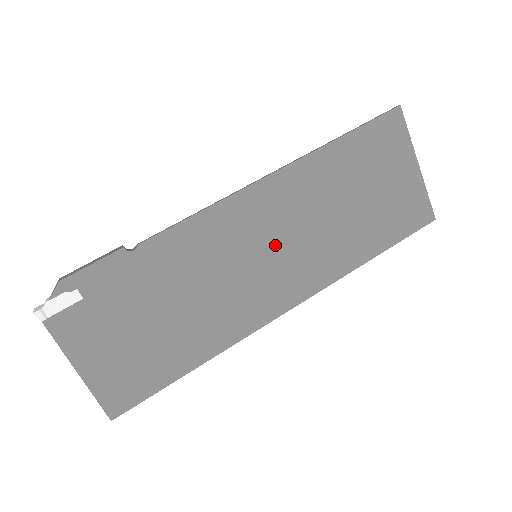
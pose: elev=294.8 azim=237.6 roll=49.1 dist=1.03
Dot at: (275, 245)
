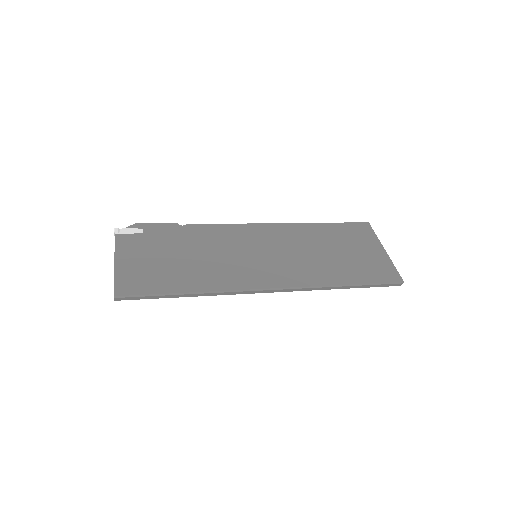
Dot at: (270, 252)
